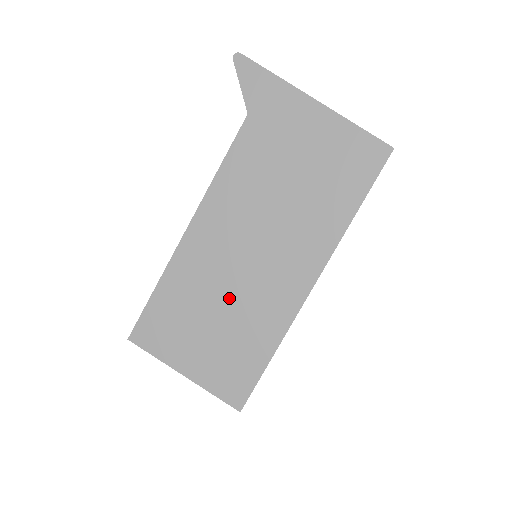
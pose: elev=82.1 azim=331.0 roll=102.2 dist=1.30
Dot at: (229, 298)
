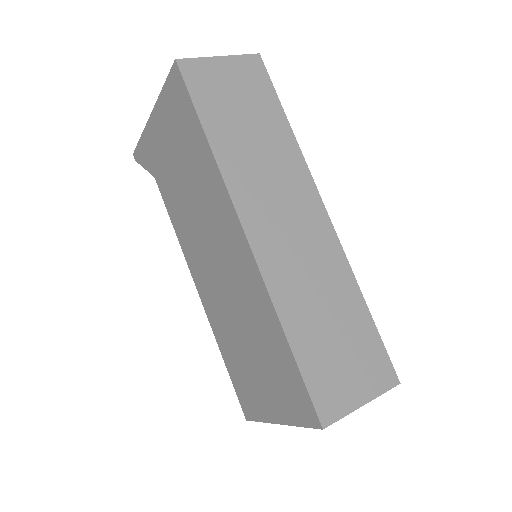
Dot at: (238, 317)
